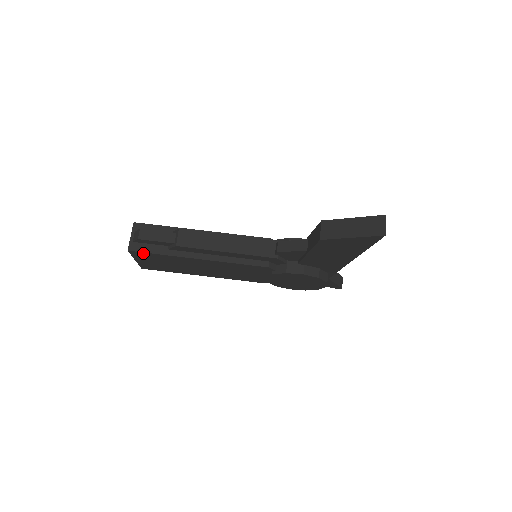
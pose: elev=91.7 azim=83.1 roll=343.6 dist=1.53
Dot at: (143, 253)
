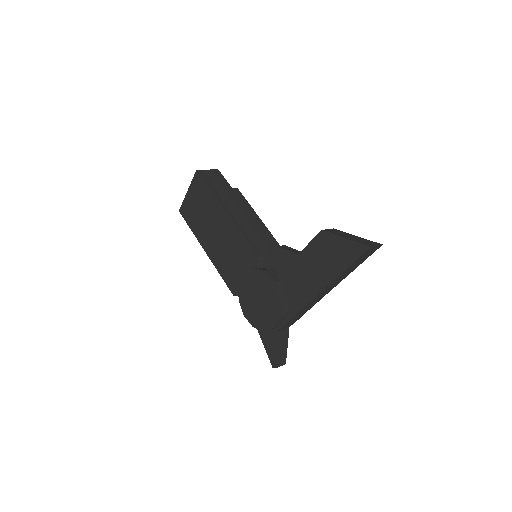
Dot at: (201, 180)
